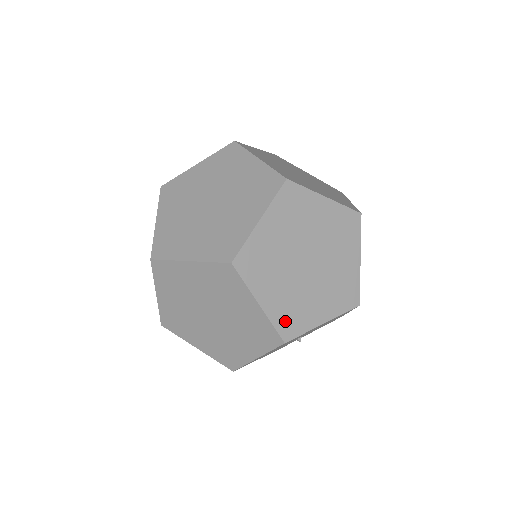
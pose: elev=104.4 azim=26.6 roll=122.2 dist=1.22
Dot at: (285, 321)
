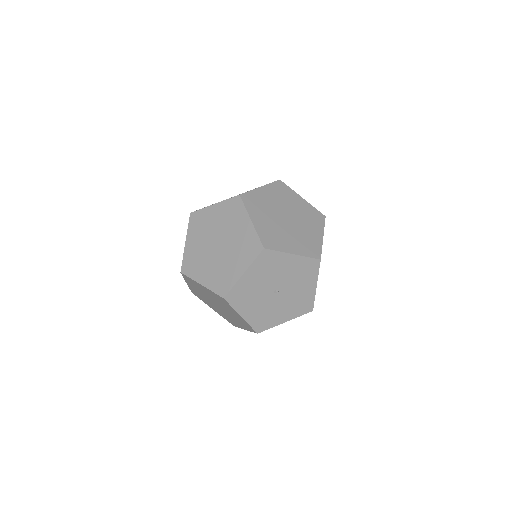
Dot at: (266, 238)
